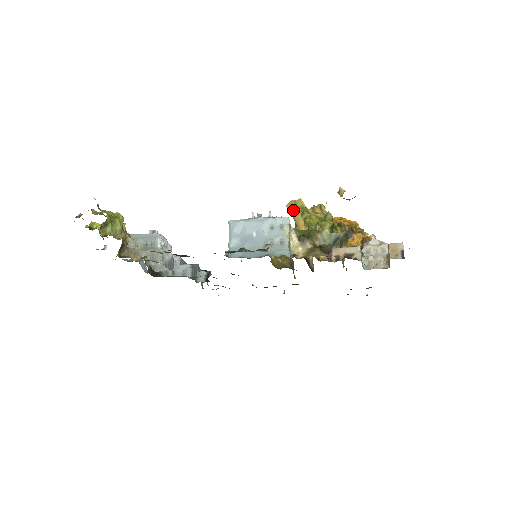
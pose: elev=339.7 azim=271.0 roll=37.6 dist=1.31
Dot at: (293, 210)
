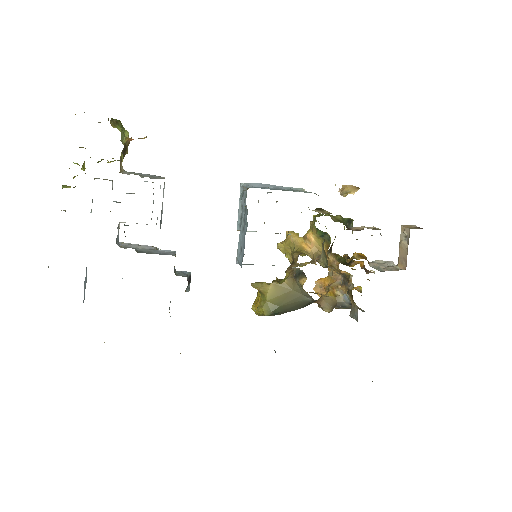
Dot at: (289, 233)
